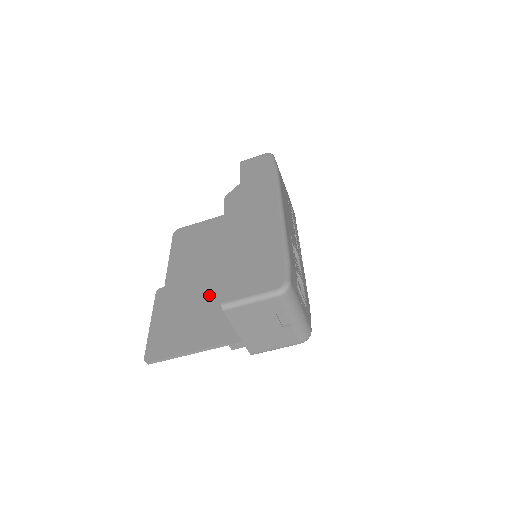
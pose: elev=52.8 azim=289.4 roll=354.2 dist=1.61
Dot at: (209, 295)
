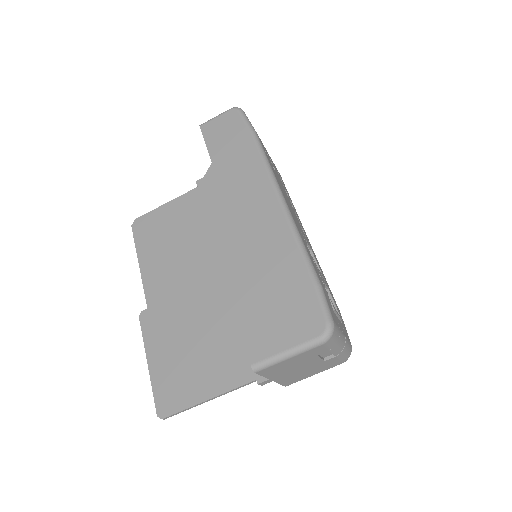
Dot at: (209, 314)
